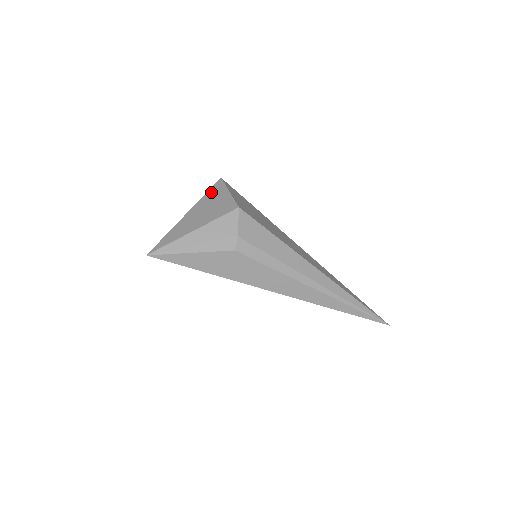
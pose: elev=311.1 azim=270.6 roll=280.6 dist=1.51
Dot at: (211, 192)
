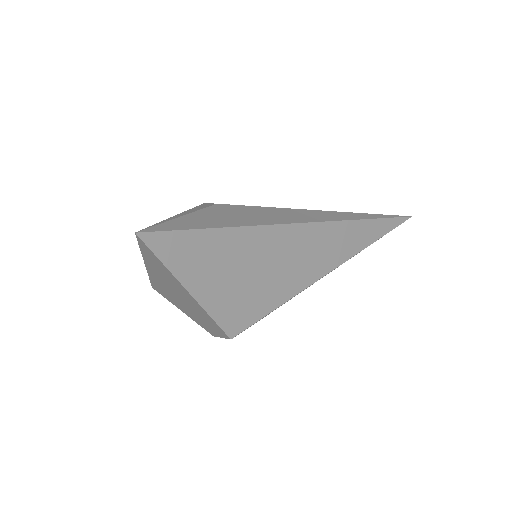
Dot at: occluded
